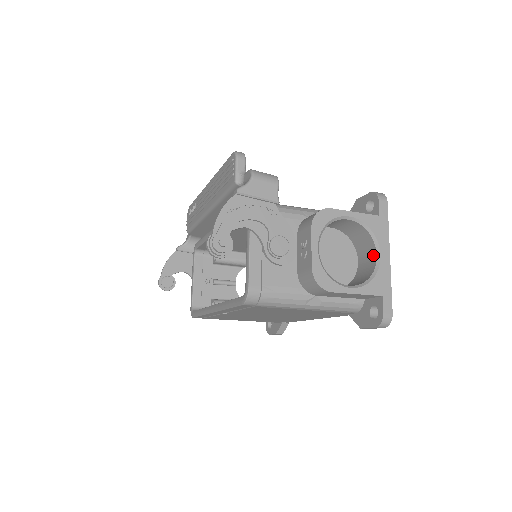
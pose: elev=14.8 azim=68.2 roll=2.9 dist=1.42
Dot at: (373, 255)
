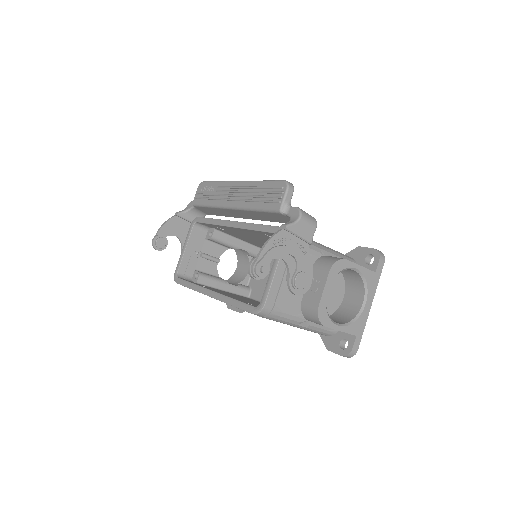
Dot at: (360, 301)
